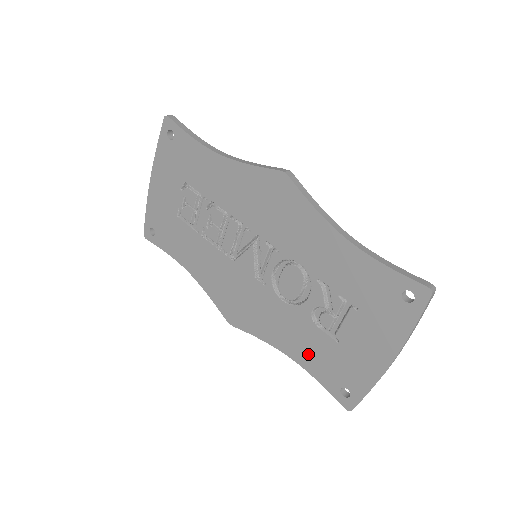
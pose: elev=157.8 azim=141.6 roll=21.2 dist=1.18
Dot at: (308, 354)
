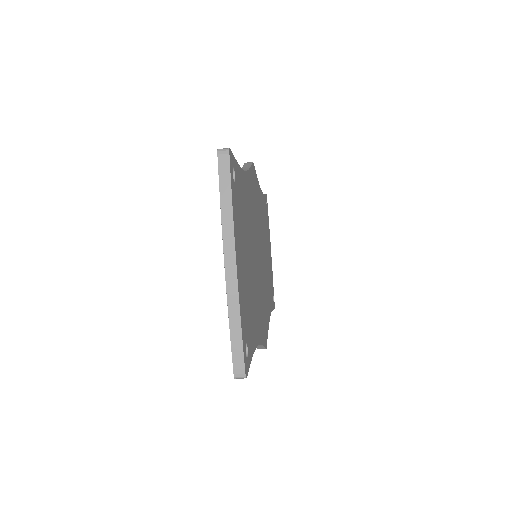
Dot at: occluded
